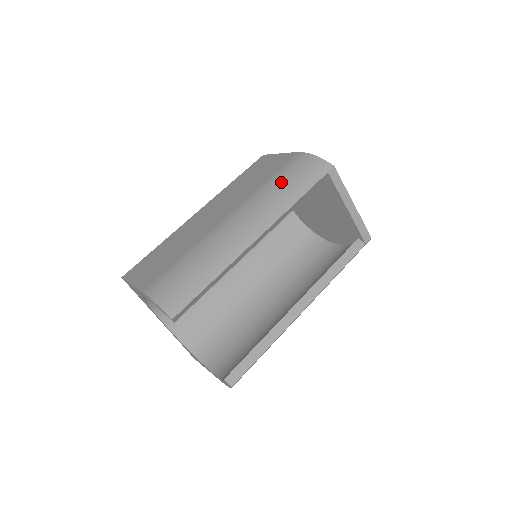
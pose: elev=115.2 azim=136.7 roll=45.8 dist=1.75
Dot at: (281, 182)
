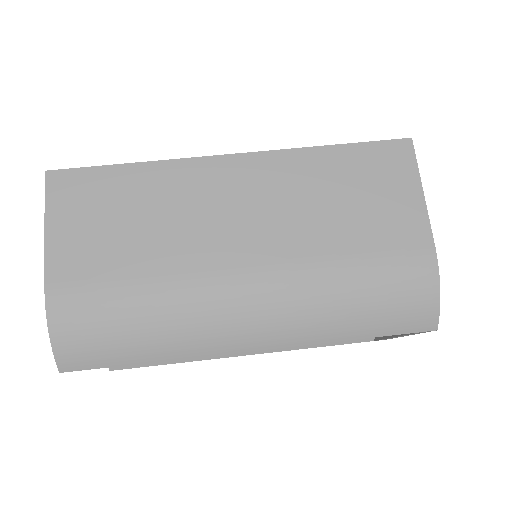
Dot at: (357, 294)
